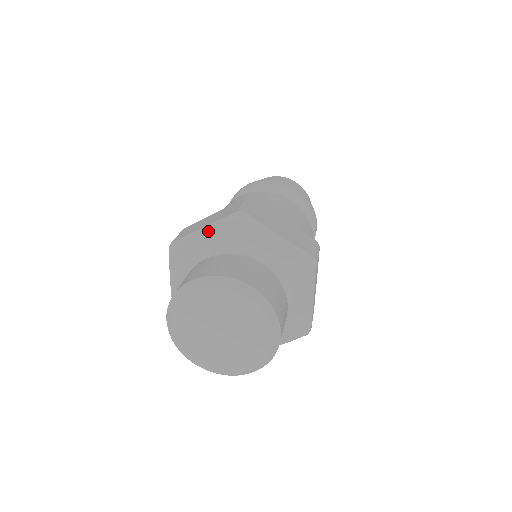
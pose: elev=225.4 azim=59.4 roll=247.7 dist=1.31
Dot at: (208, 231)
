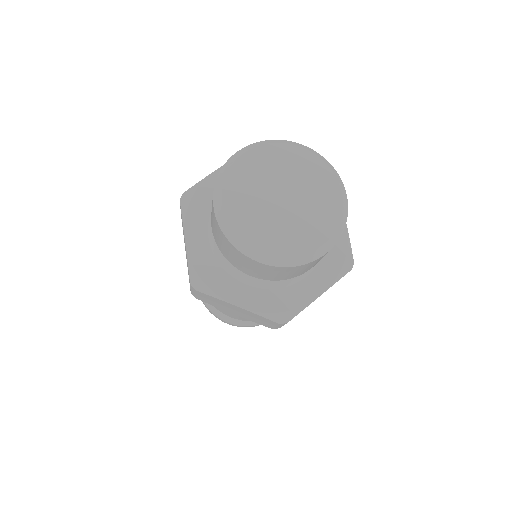
Dot at: occluded
